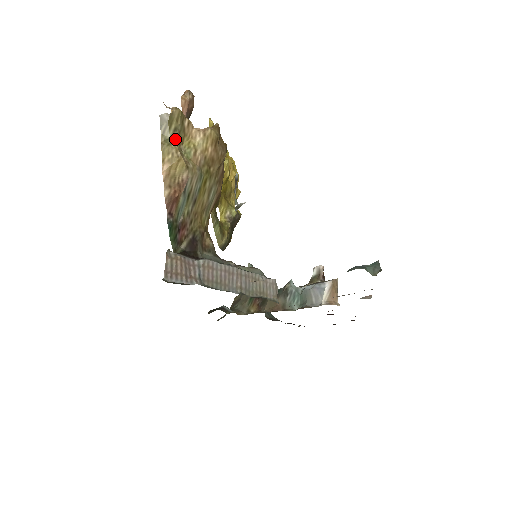
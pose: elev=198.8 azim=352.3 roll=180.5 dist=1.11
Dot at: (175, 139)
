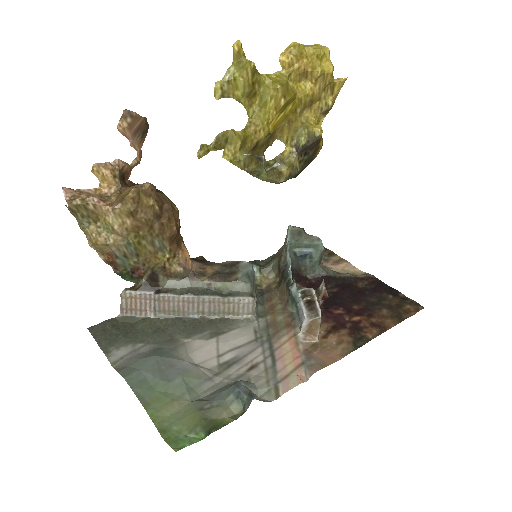
Dot at: (88, 222)
